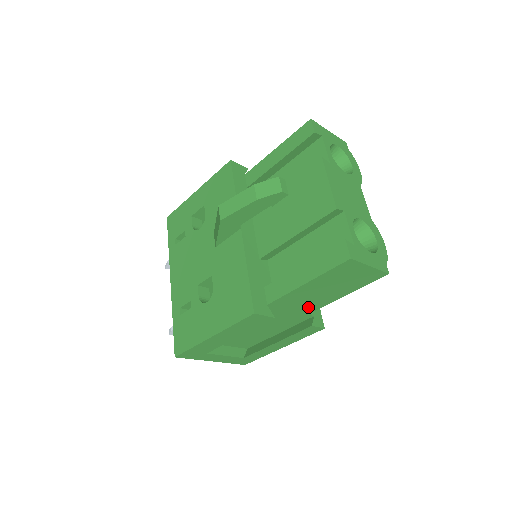
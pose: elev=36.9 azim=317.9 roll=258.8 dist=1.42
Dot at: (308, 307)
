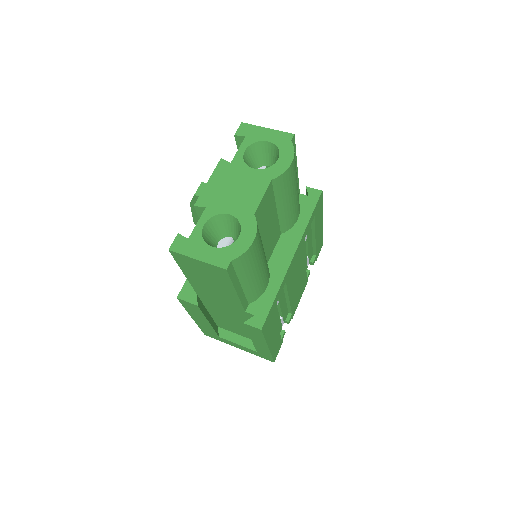
Dot at: (231, 302)
